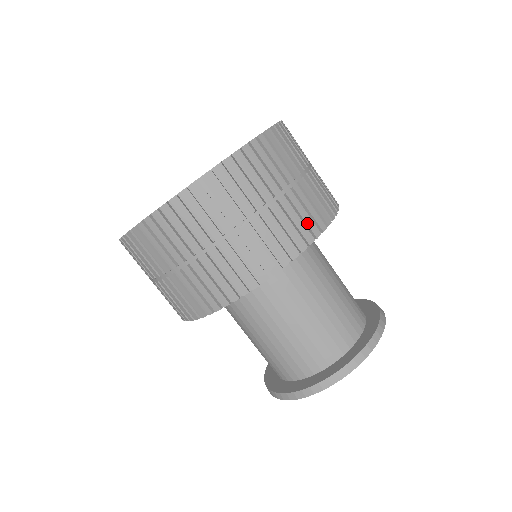
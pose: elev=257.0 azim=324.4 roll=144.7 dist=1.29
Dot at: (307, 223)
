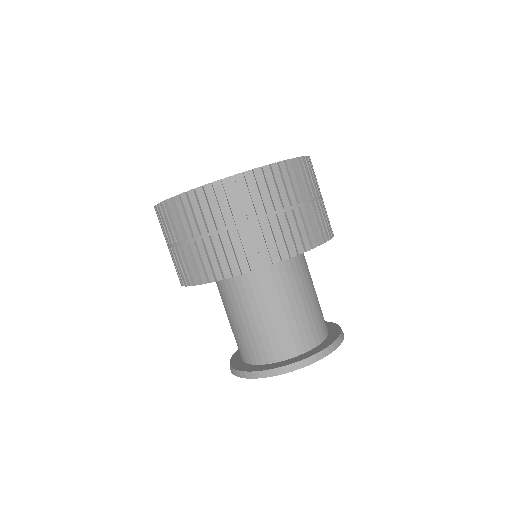
Dot at: (324, 228)
